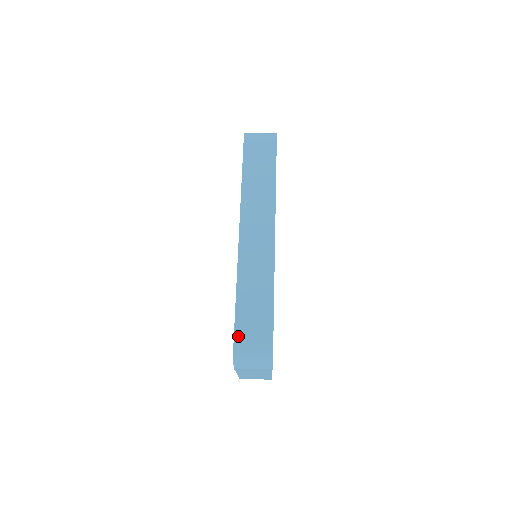
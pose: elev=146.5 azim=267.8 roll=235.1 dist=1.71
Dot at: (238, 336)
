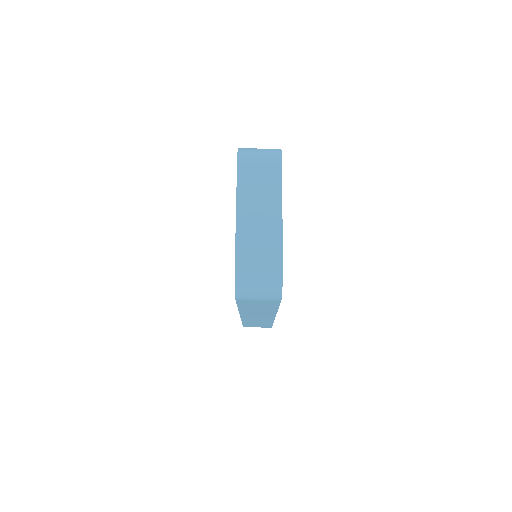
Dot at: occluded
